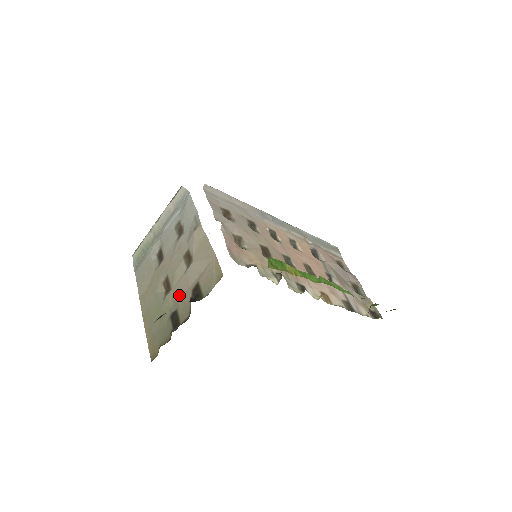
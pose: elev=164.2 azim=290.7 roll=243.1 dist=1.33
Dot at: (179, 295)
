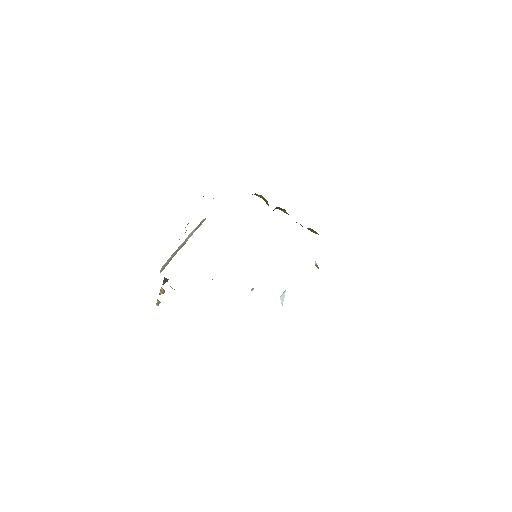
Dot at: occluded
